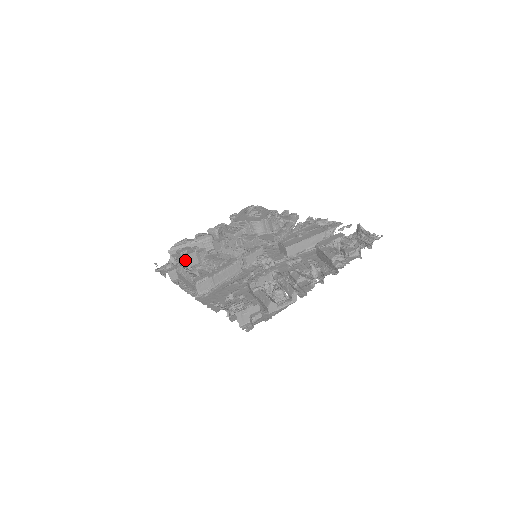
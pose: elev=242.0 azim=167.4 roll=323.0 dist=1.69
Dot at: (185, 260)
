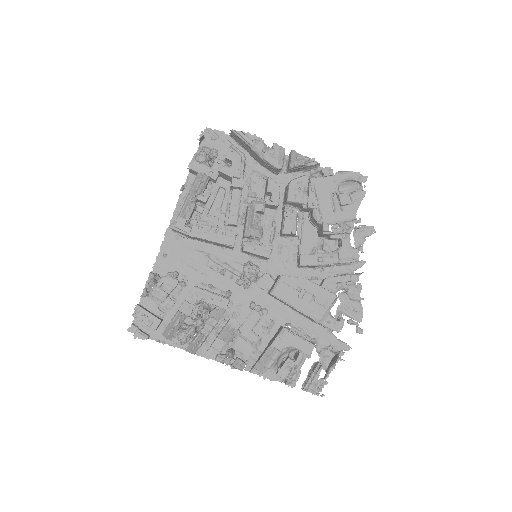
Dot at: (219, 171)
